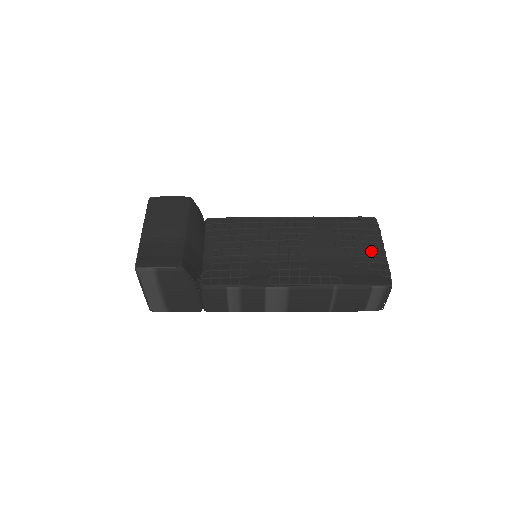
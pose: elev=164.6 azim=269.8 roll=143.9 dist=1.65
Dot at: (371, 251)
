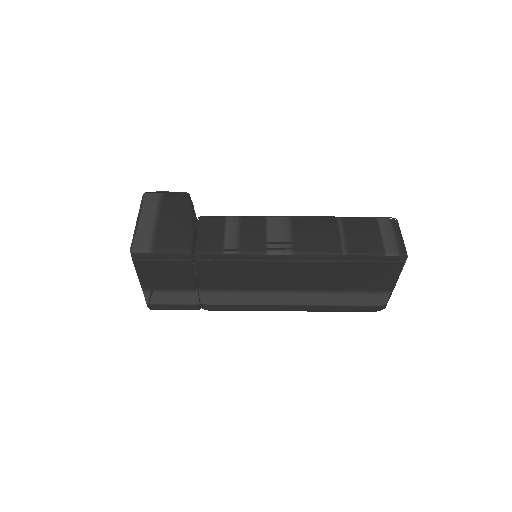
Dot at: occluded
